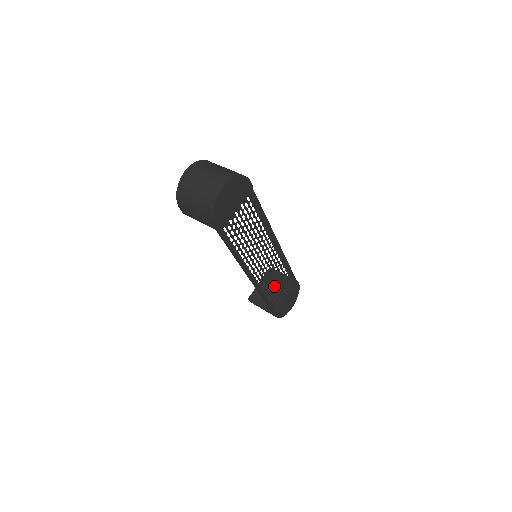
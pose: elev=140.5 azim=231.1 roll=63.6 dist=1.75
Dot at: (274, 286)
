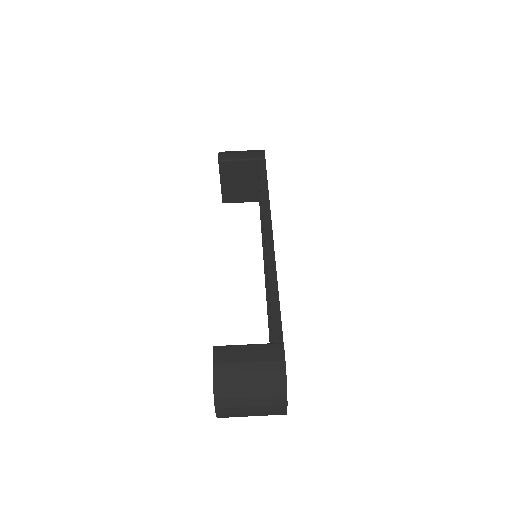
Dot at: (241, 178)
